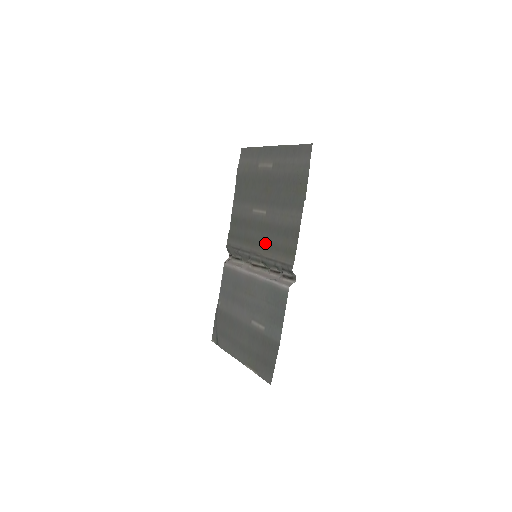
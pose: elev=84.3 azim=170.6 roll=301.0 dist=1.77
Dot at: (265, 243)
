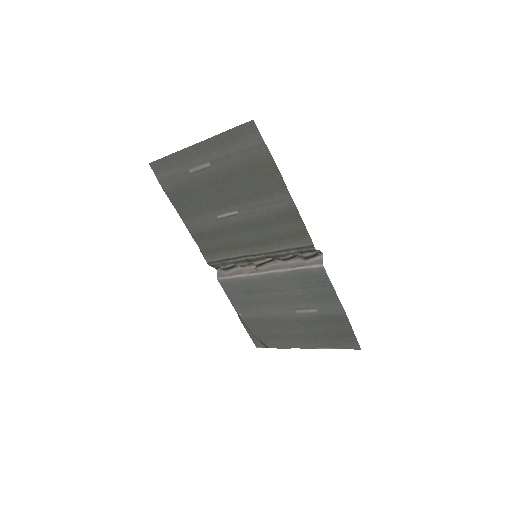
Dot at: (259, 240)
